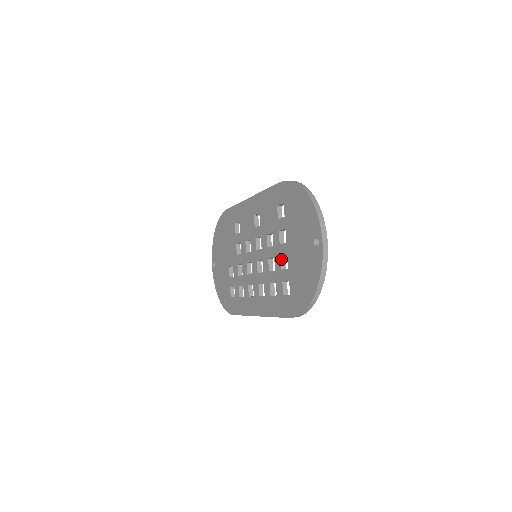
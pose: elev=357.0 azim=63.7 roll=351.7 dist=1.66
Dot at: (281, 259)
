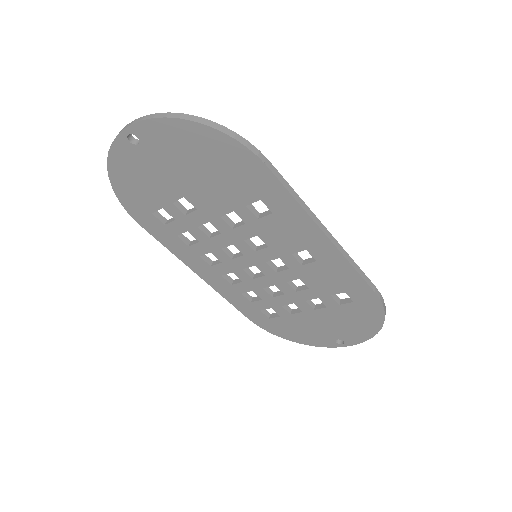
Dot at: (291, 303)
